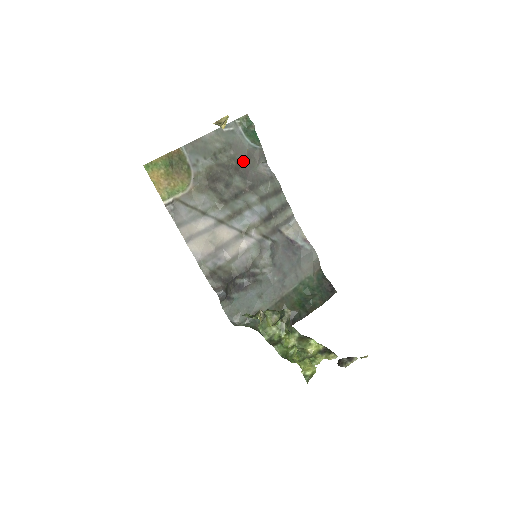
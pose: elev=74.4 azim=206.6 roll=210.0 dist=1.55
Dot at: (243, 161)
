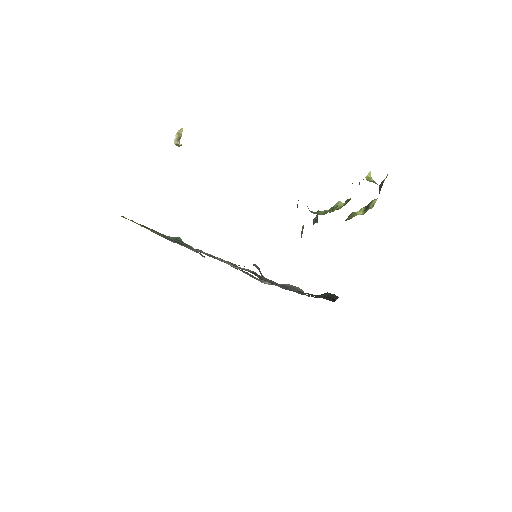
Dot at: occluded
